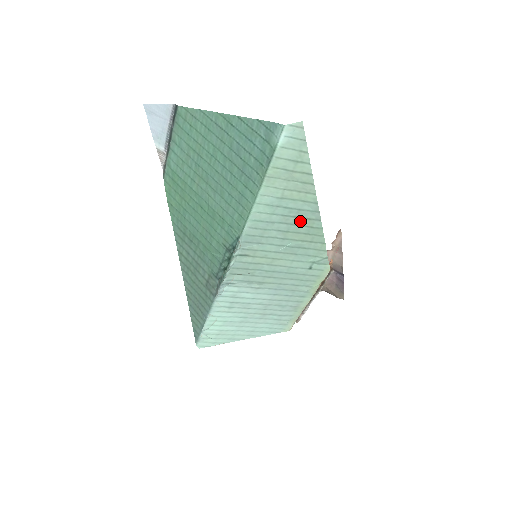
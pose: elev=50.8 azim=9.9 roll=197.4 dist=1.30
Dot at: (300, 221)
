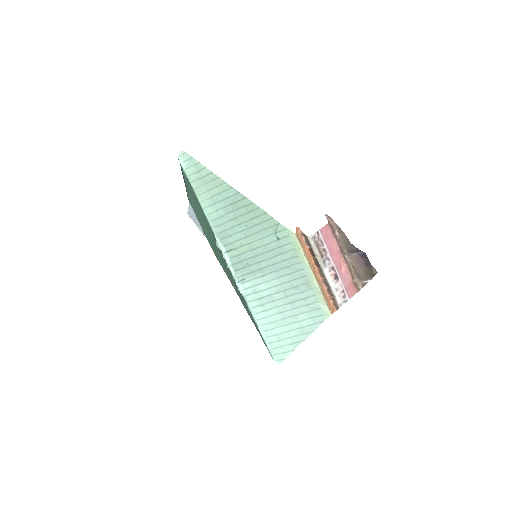
Dot at: (236, 206)
